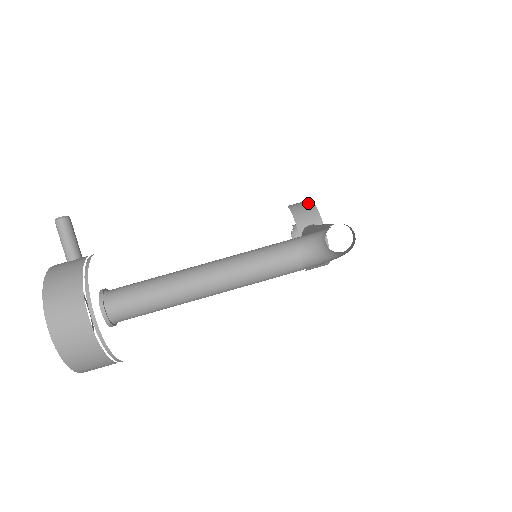
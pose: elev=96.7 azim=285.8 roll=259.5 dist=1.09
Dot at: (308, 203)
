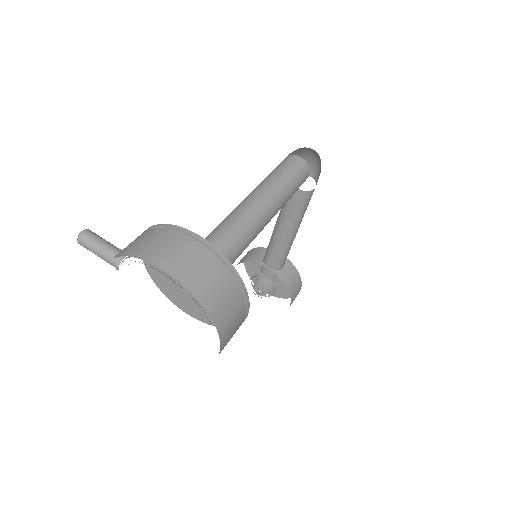
Dot at: (247, 253)
